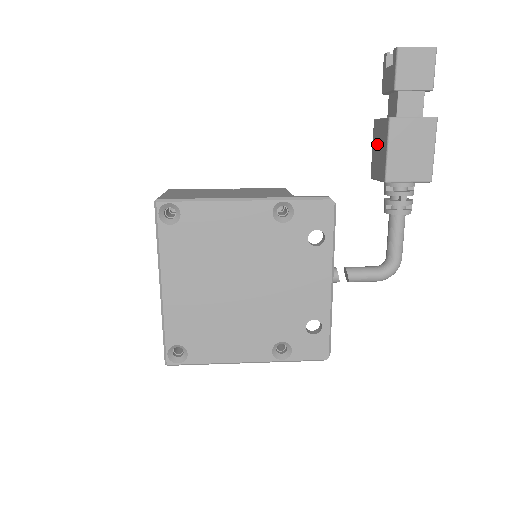
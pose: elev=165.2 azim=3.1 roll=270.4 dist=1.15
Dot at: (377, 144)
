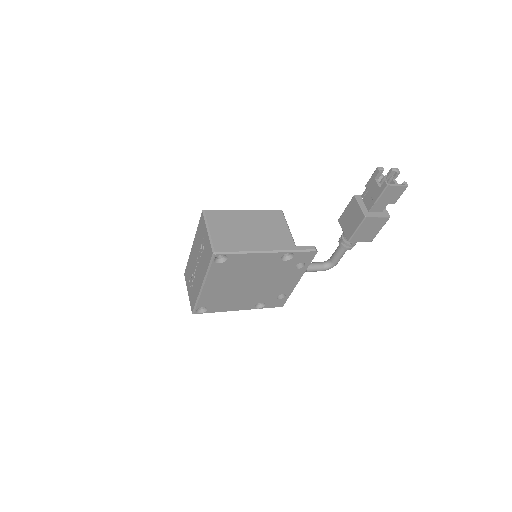
Dot at: (351, 214)
